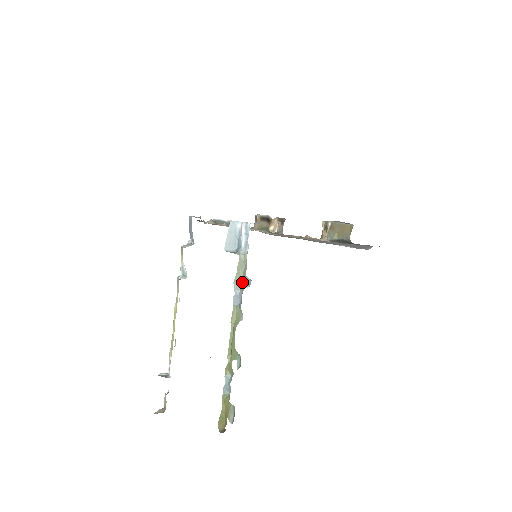
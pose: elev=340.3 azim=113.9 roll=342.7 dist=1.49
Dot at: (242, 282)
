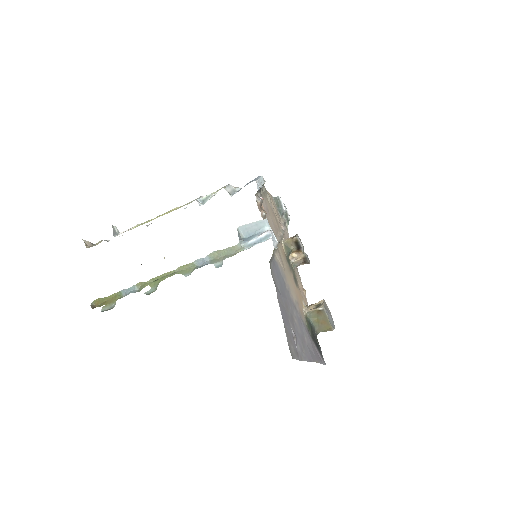
Dot at: (218, 259)
